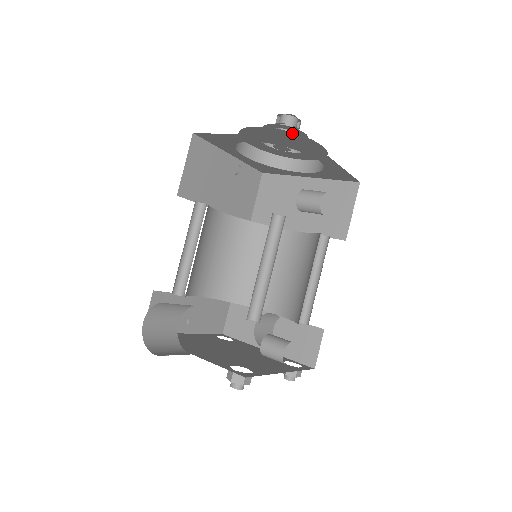
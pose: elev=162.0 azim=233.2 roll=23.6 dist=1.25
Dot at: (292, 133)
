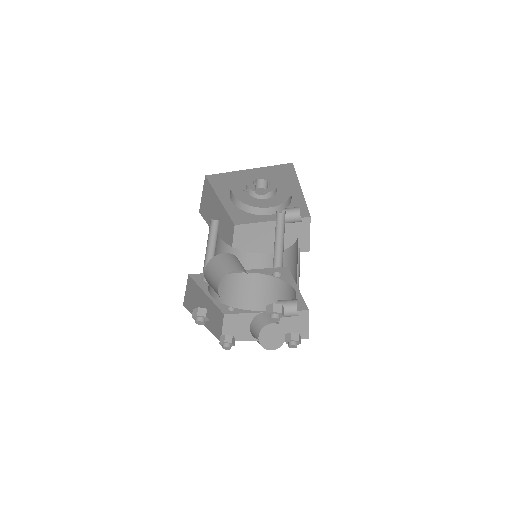
Dot at: occluded
